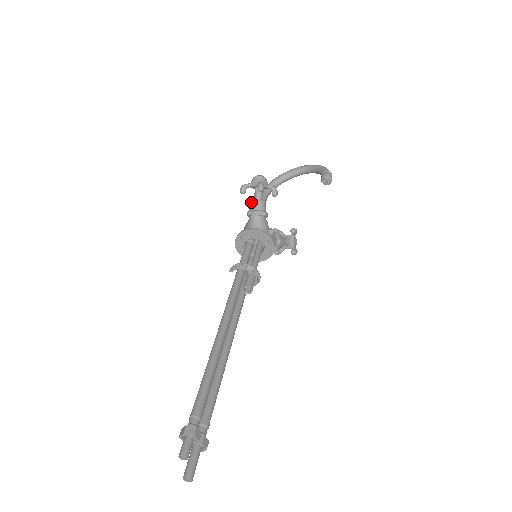
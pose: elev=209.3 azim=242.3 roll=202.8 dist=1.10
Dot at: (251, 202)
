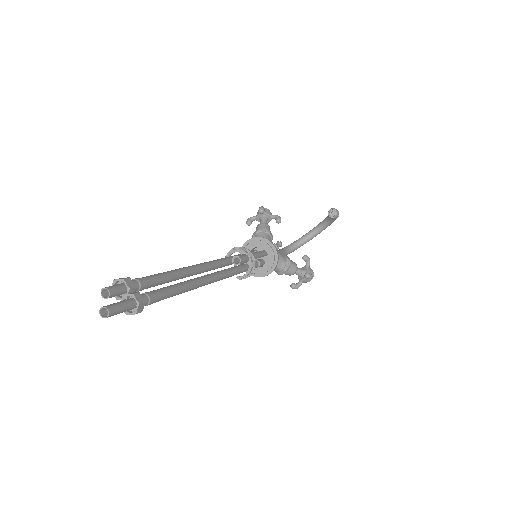
Dot at: (256, 228)
